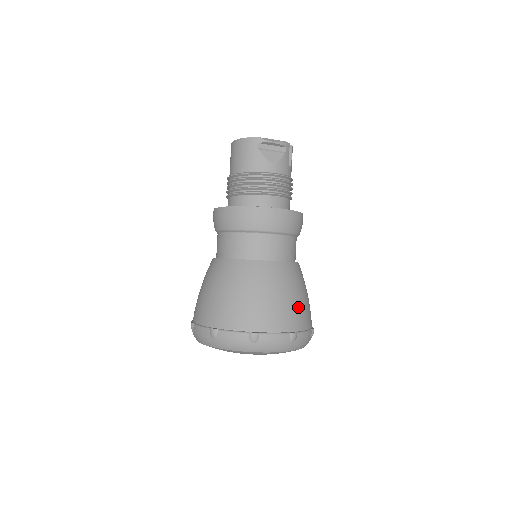
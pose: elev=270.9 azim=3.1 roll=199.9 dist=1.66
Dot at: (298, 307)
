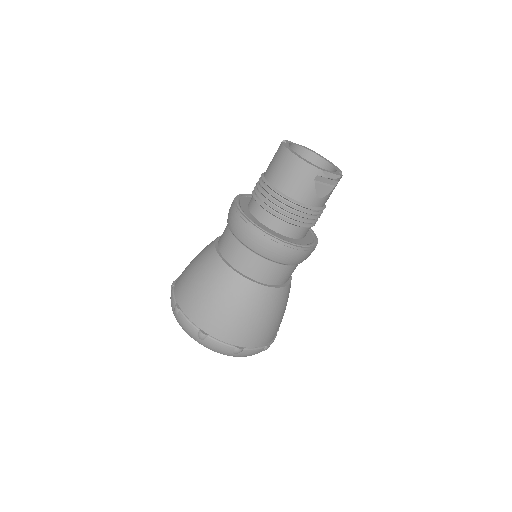
Dot at: (279, 323)
